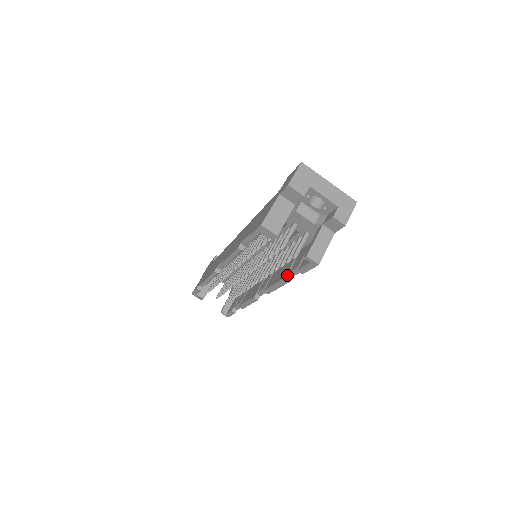
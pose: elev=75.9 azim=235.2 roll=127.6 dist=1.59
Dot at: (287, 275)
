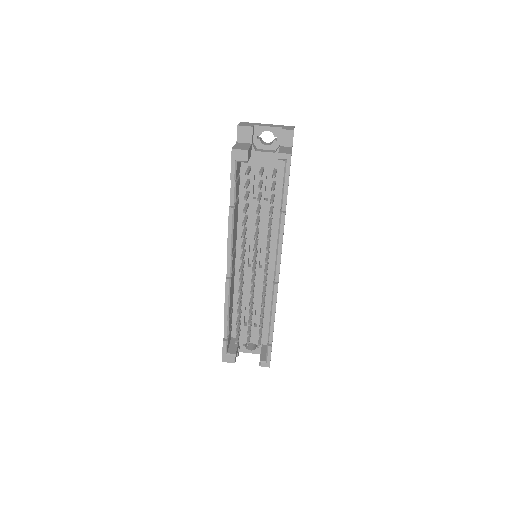
Dot at: (281, 211)
